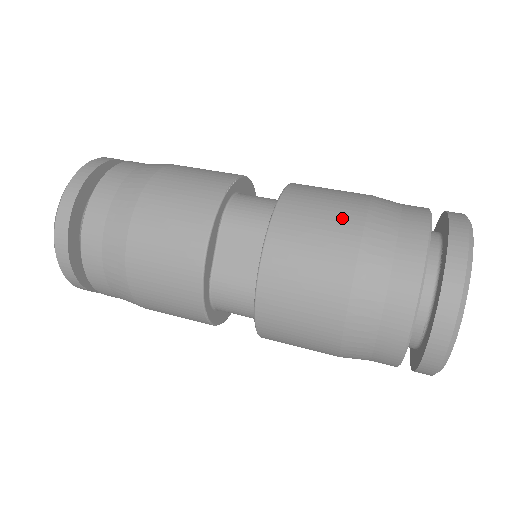
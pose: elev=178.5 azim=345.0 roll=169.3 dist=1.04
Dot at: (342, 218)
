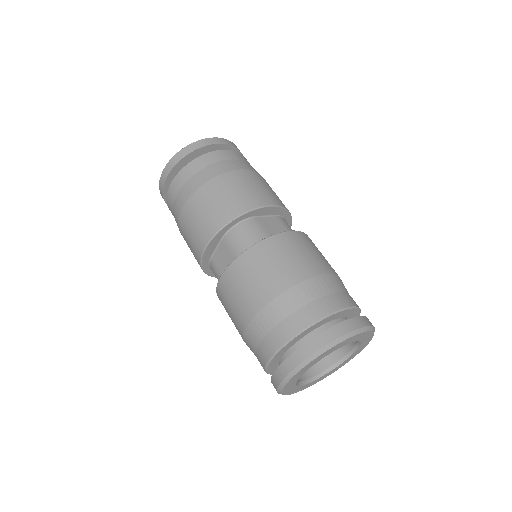
Dot at: occluded
